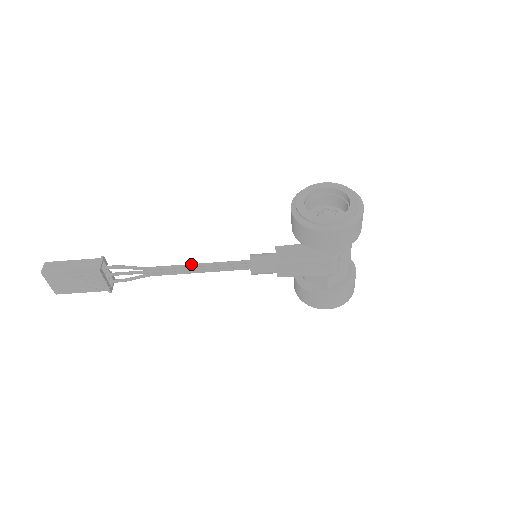
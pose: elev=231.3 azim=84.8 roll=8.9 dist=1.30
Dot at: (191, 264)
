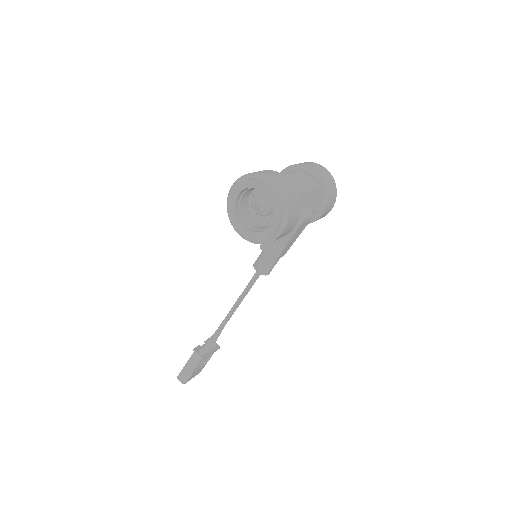
Dot at: (234, 305)
